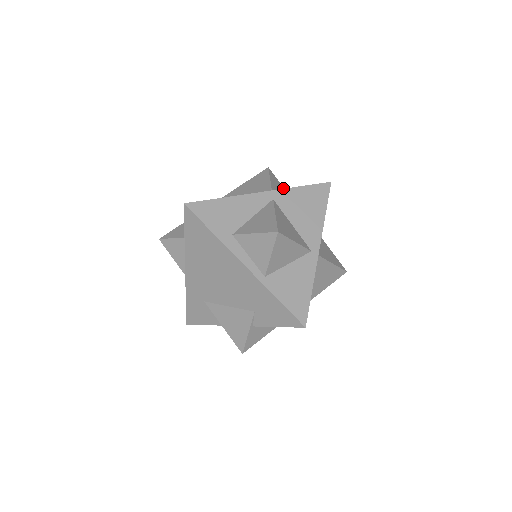
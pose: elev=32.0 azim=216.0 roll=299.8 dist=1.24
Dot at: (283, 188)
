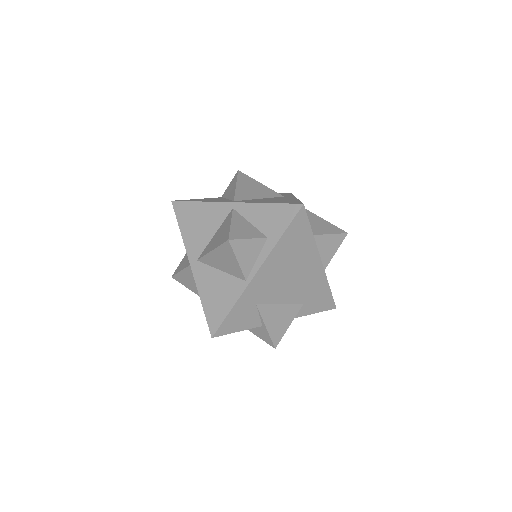
Dot at: occluded
